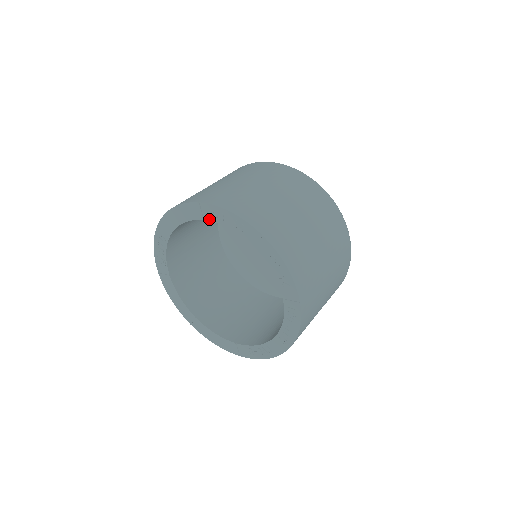
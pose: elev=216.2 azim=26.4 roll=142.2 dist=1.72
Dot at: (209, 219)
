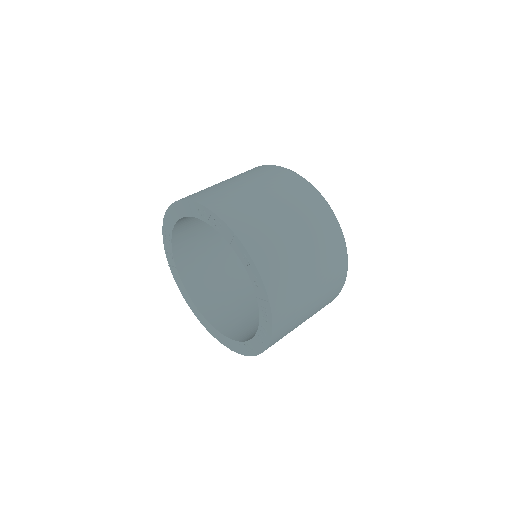
Dot at: (196, 216)
